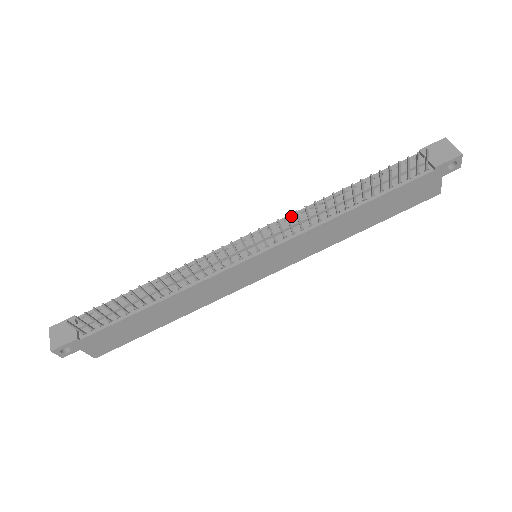
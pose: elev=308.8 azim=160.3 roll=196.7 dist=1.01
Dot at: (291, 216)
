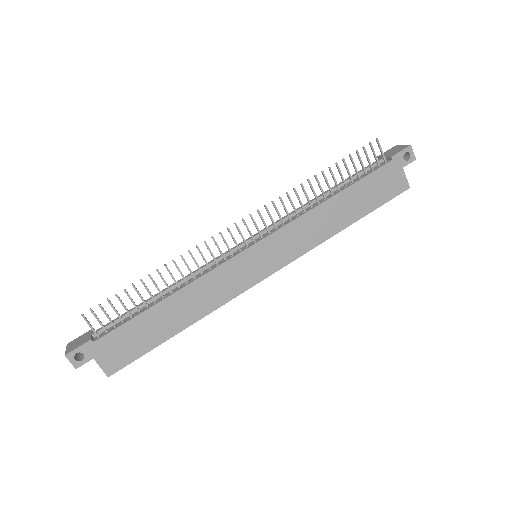
Dot at: occluded
